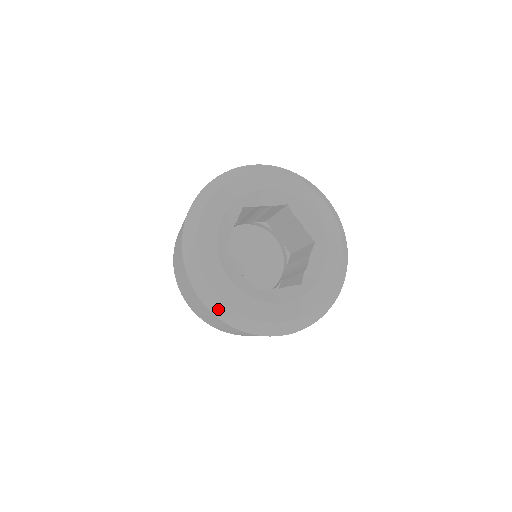
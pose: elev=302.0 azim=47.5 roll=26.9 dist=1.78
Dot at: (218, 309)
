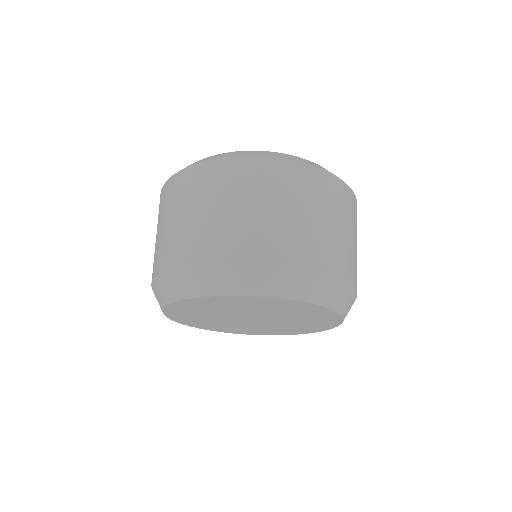
Dot at: occluded
